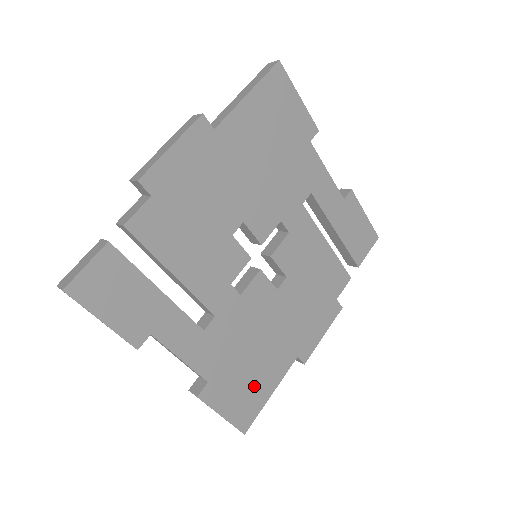
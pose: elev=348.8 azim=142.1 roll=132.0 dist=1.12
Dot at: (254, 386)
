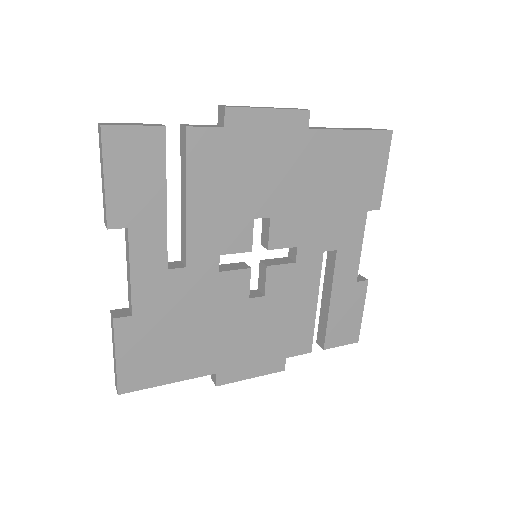
Dot at: (163, 360)
